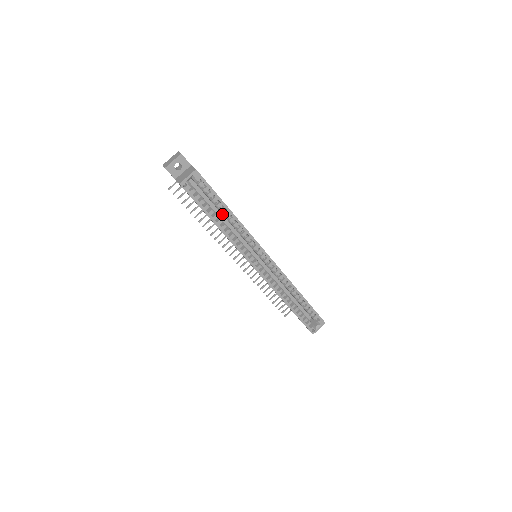
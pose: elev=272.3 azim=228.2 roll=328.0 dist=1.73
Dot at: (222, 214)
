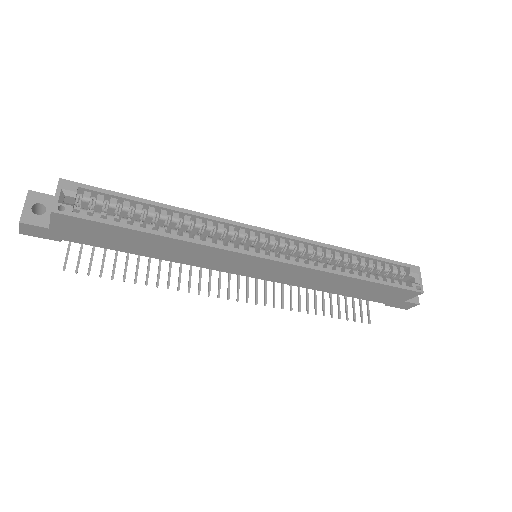
Dot at: occluded
